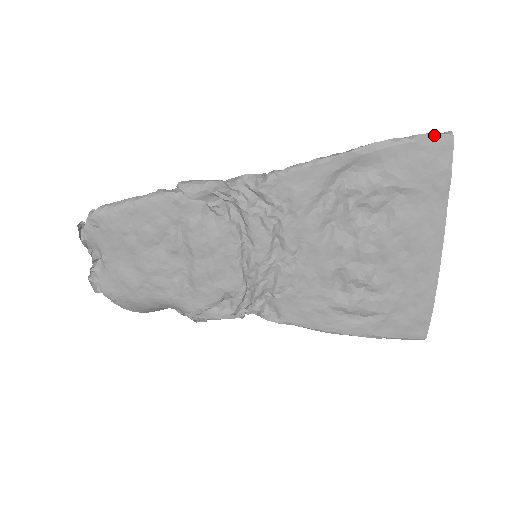
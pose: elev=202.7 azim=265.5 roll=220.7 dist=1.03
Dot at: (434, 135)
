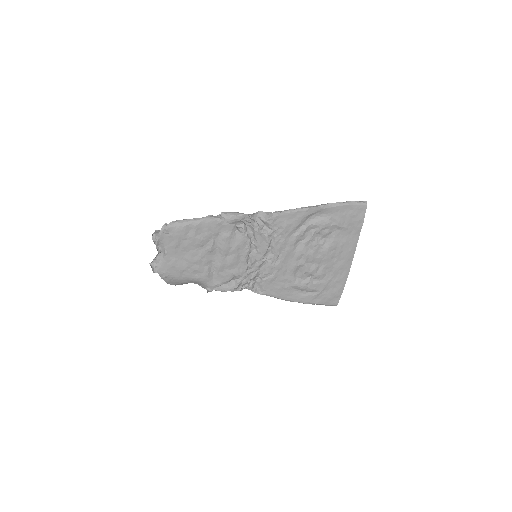
Dot at: (358, 203)
